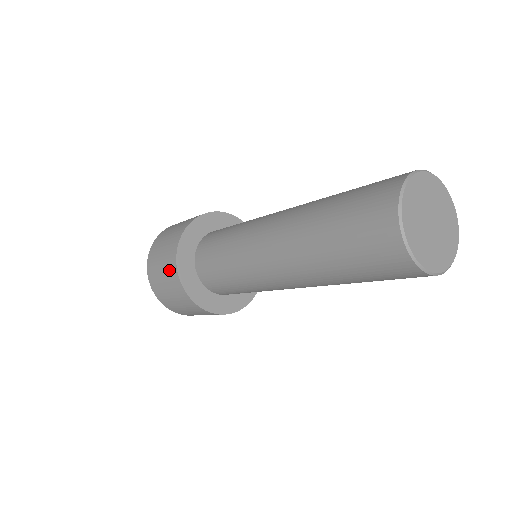
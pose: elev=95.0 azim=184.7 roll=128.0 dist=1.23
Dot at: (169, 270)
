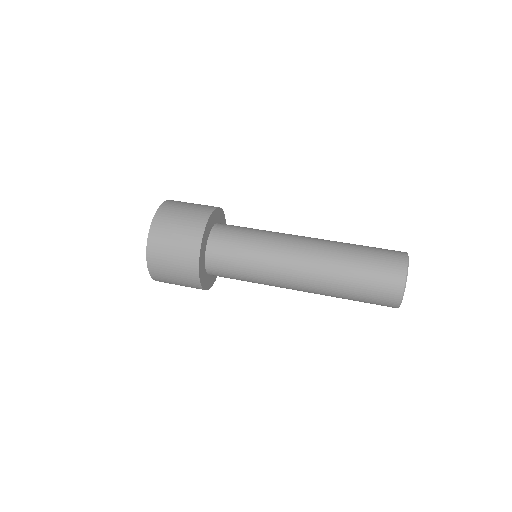
Dot at: (196, 217)
